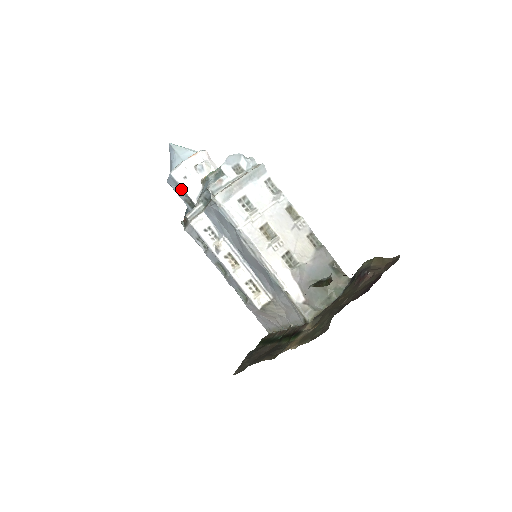
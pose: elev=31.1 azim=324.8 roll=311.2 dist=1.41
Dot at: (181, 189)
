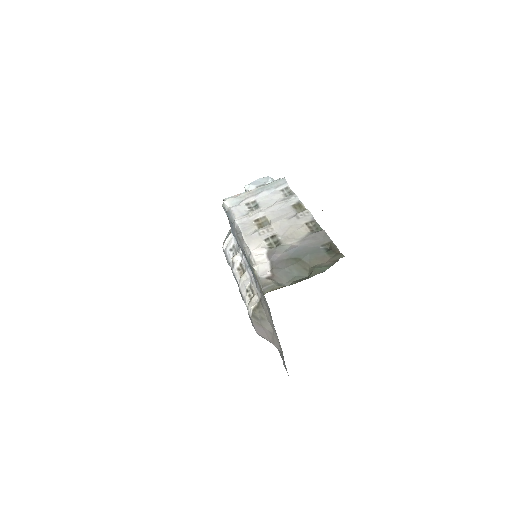
Dot at: occluded
